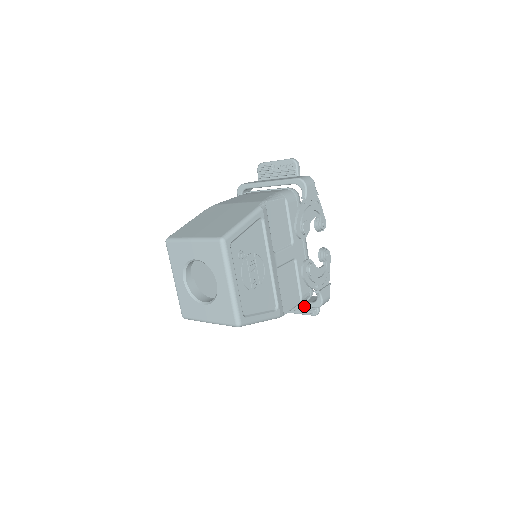
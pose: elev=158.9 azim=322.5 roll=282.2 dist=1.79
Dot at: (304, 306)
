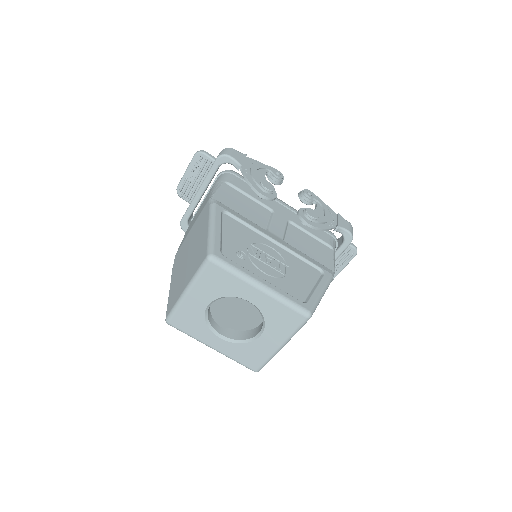
Dot at: (340, 254)
